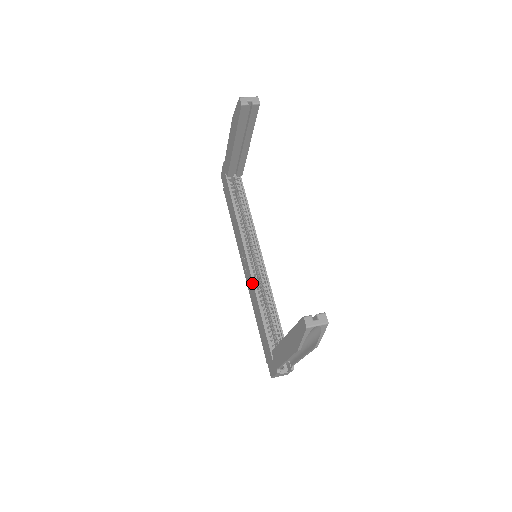
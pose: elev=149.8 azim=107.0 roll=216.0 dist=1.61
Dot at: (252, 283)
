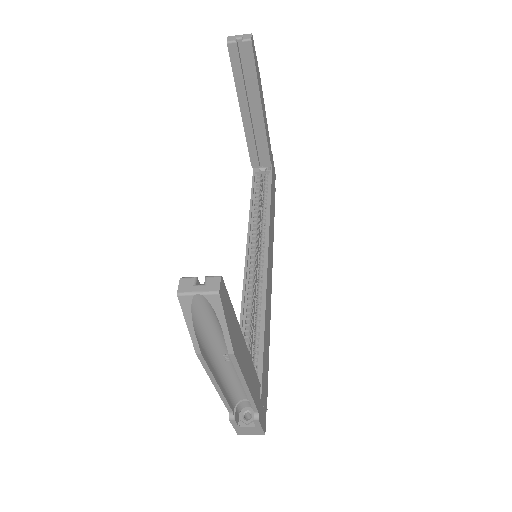
Dot at: (242, 291)
